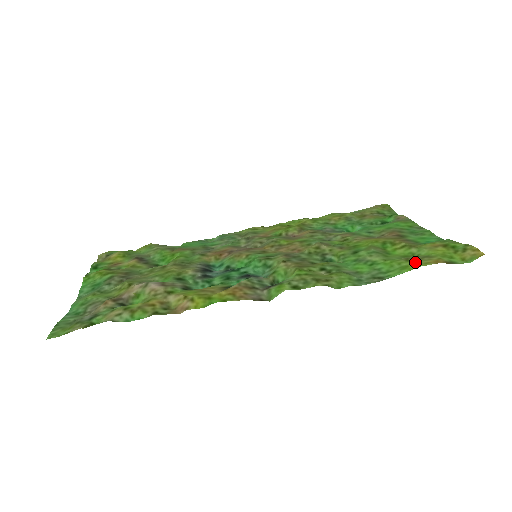
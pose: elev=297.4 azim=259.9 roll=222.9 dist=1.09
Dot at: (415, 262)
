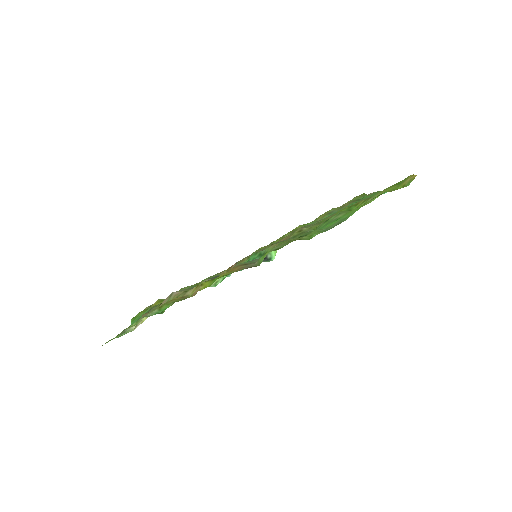
Dot at: occluded
